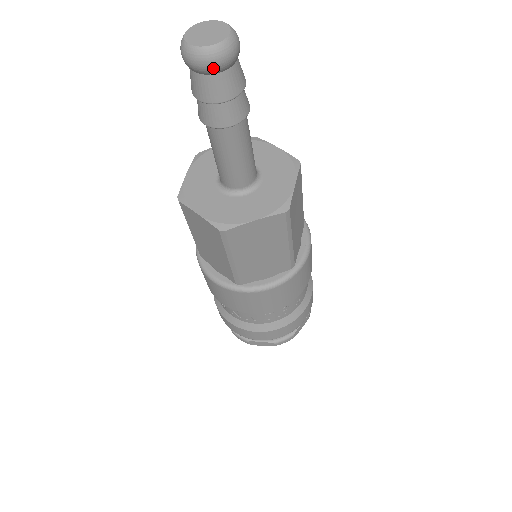
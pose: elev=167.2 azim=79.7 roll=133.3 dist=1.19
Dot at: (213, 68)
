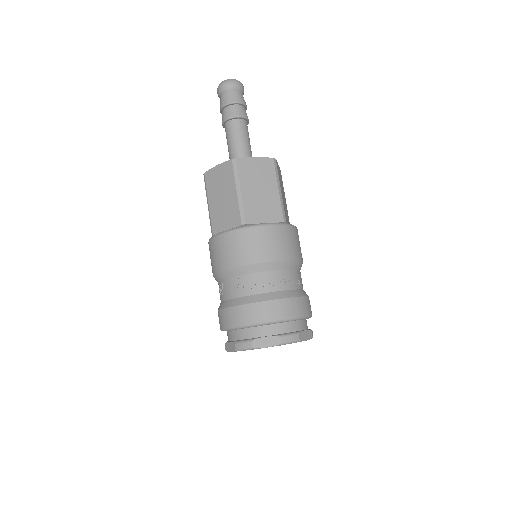
Dot at: (220, 90)
